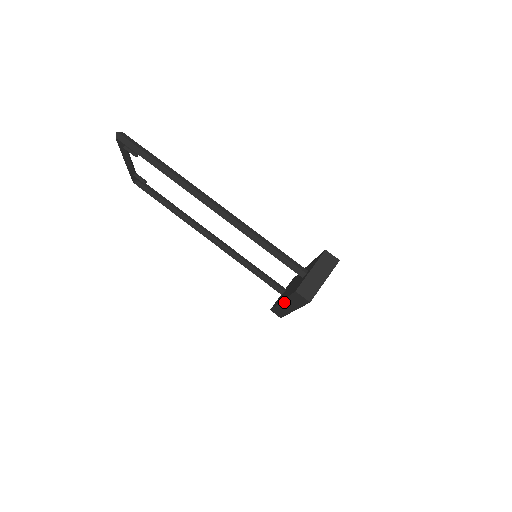
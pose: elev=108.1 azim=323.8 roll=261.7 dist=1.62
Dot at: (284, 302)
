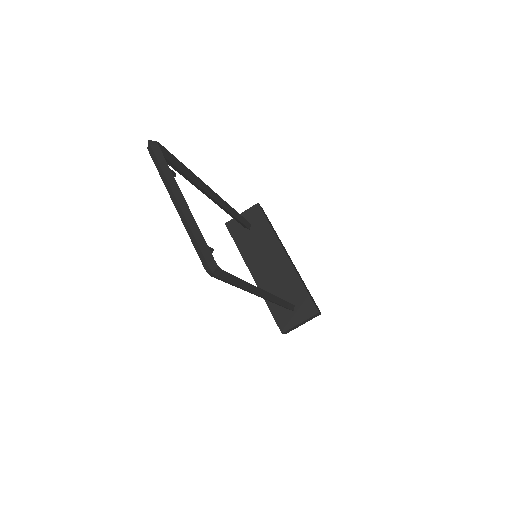
Dot at: (256, 284)
